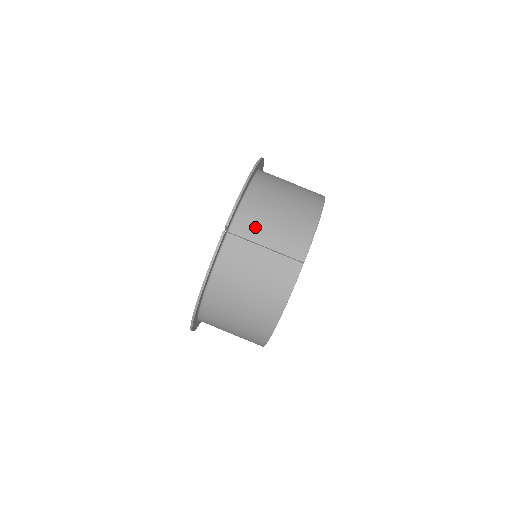
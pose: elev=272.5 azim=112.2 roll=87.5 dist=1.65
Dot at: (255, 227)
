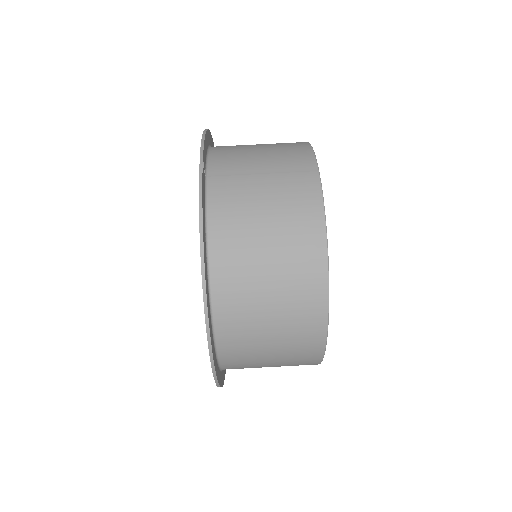
Dot at: (238, 162)
